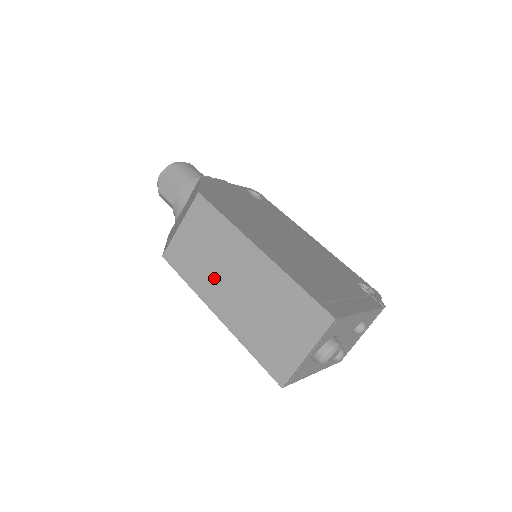
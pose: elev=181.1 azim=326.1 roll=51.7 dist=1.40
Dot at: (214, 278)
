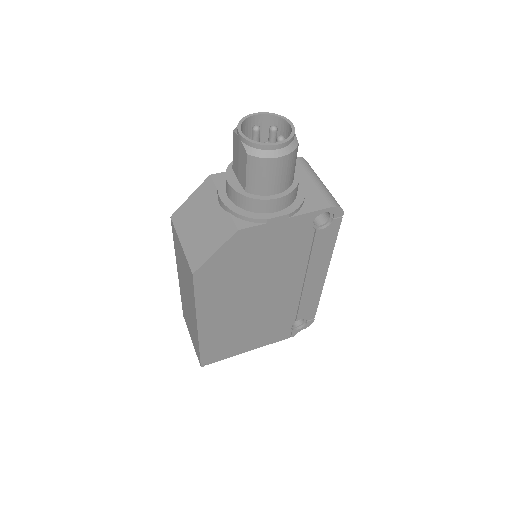
Dot at: (182, 277)
